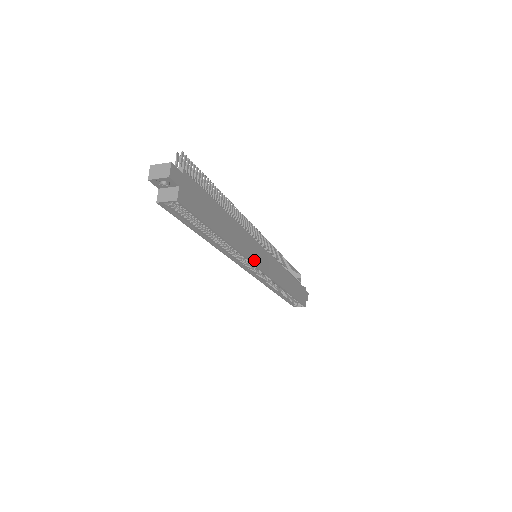
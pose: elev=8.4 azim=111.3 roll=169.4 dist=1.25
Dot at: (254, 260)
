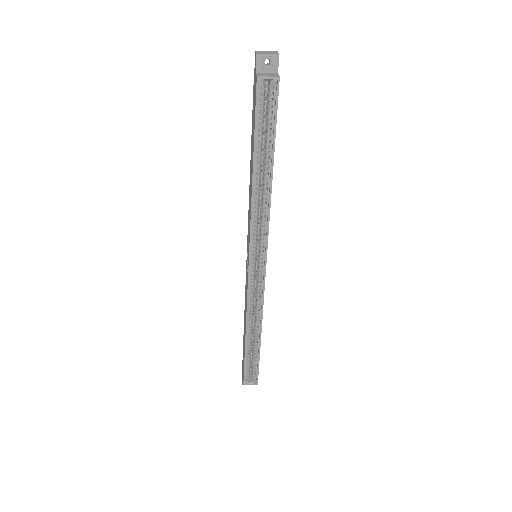
Dot at: (267, 242)
